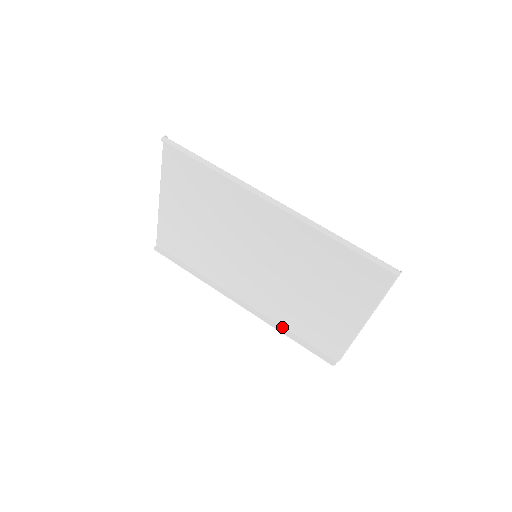
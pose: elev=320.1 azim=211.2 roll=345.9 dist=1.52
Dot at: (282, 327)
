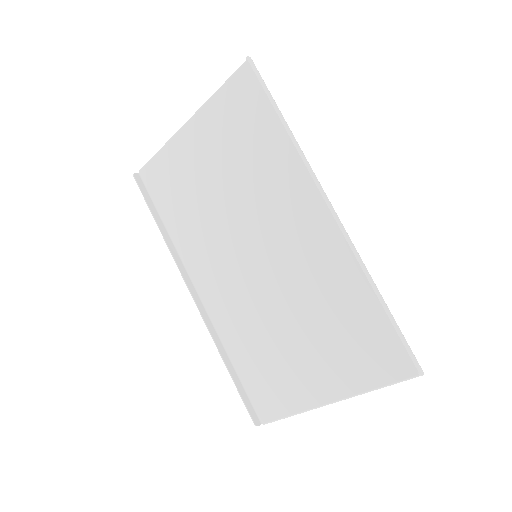
Dot at: (224, 350)
